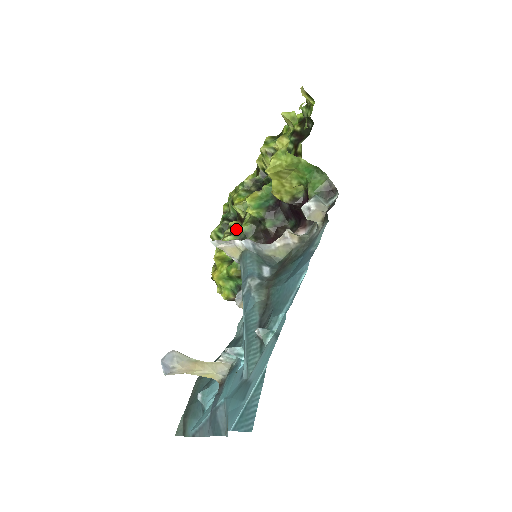
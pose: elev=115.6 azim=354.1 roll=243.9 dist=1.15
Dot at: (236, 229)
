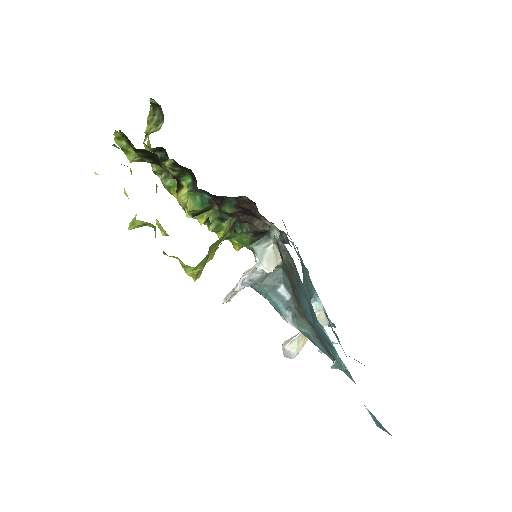
Dot at: occluded
